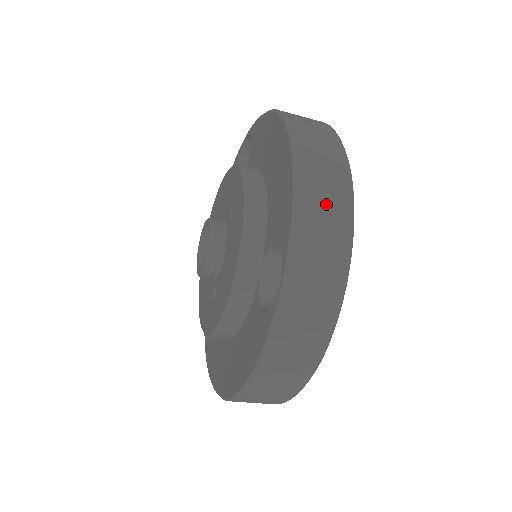
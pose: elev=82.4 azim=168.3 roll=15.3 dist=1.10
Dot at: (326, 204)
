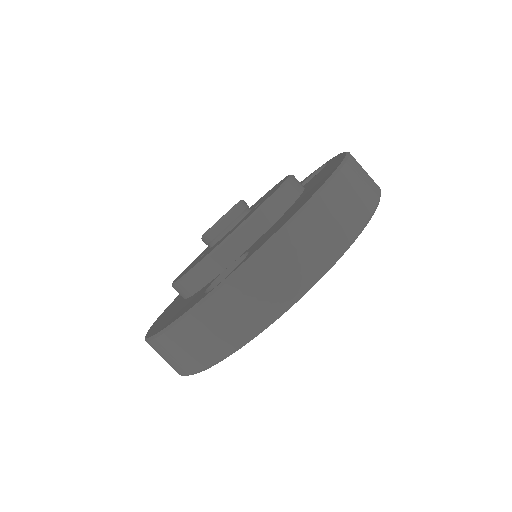
Dot at: (305, 250)
